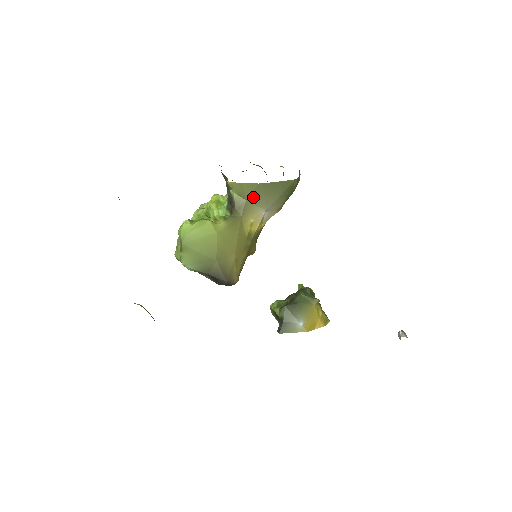
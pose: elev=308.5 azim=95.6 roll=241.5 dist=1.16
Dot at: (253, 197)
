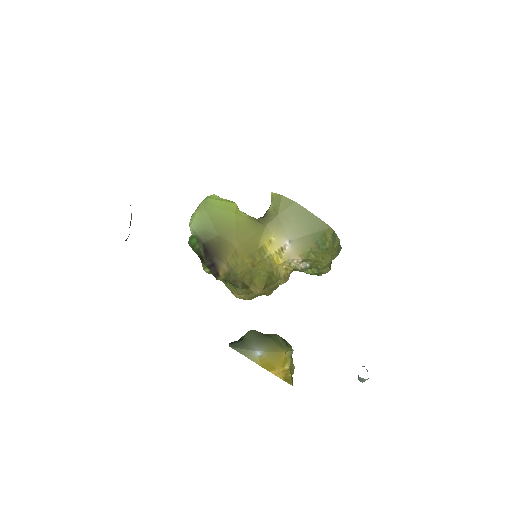
Dot at: (285, 216)
